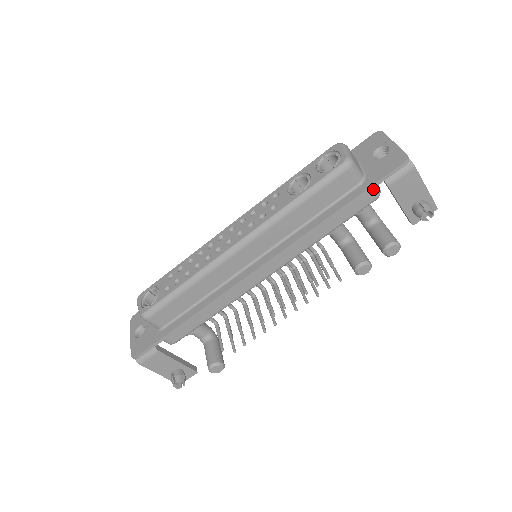
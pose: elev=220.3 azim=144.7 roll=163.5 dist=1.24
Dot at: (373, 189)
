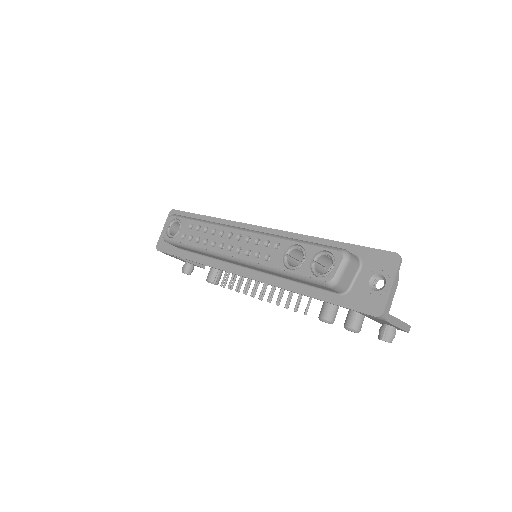
Dot at: occluded
